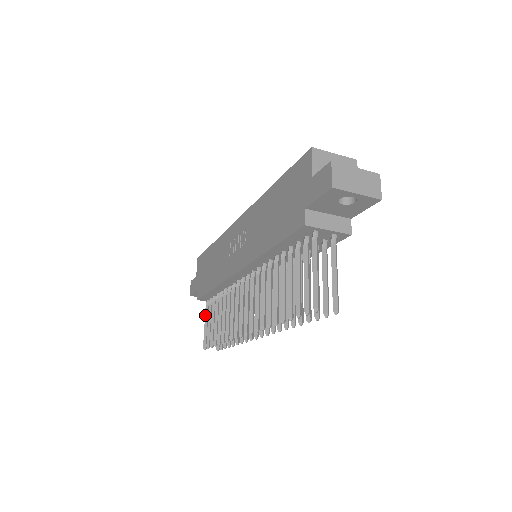
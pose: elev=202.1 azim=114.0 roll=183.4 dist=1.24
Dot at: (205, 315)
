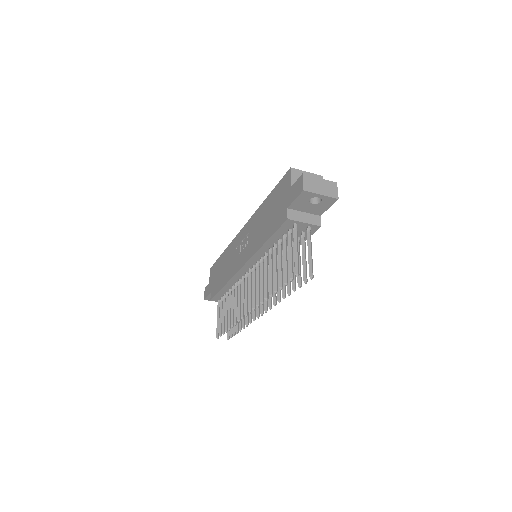
Dot at: (217, 312)
